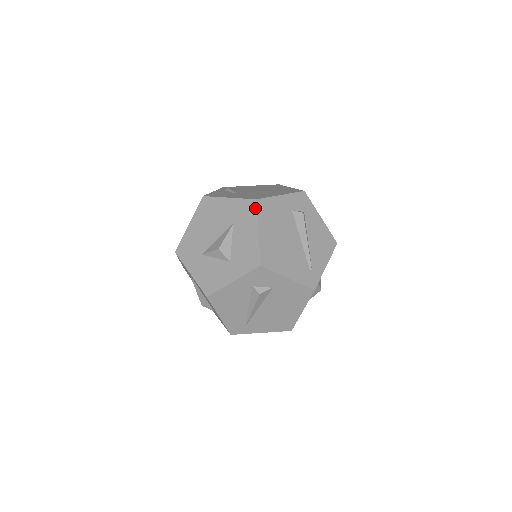
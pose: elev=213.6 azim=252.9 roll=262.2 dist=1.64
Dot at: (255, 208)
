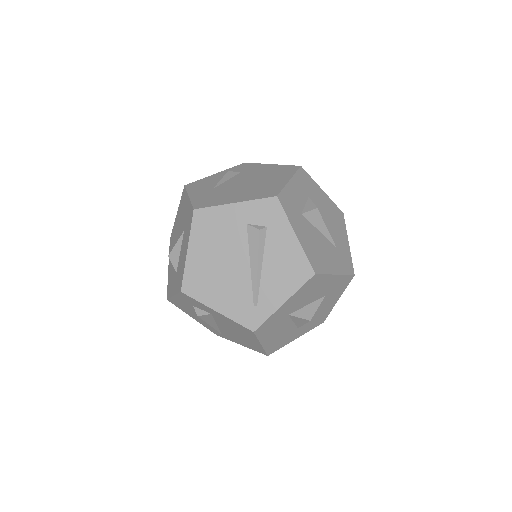
Dot at: (191, 220)
